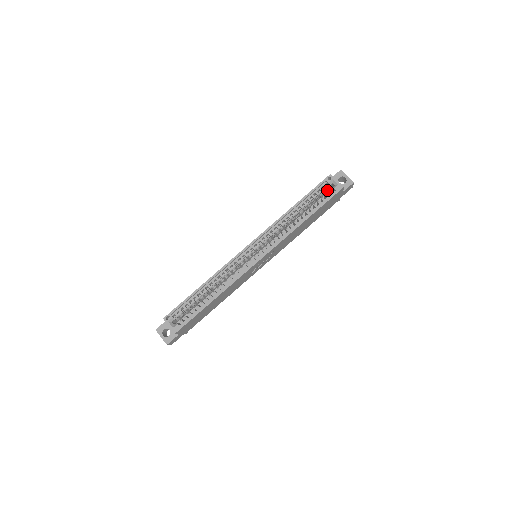
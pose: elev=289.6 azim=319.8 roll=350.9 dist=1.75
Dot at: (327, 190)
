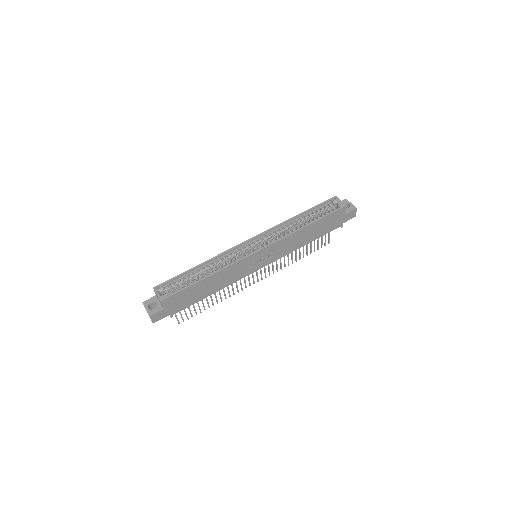
Dot at: occluded
